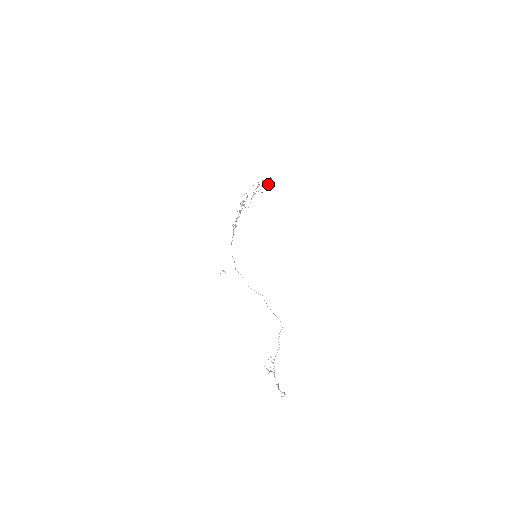
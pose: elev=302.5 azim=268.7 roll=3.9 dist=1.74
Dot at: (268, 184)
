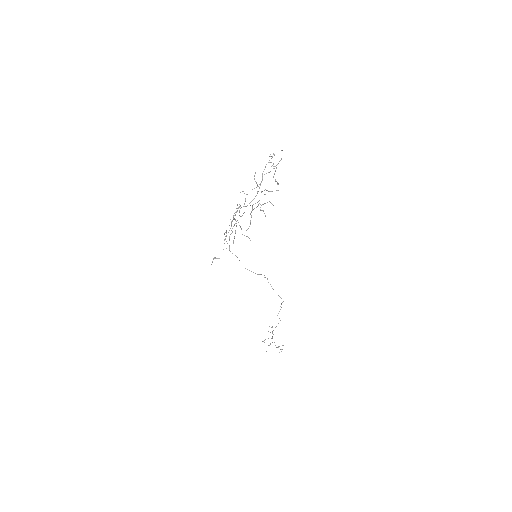
Dot at: (276, 190)
